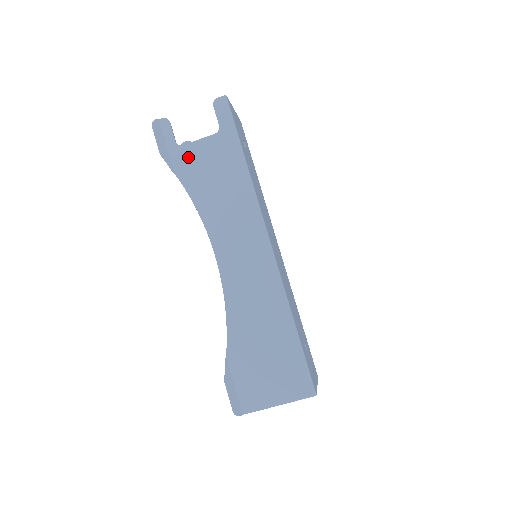
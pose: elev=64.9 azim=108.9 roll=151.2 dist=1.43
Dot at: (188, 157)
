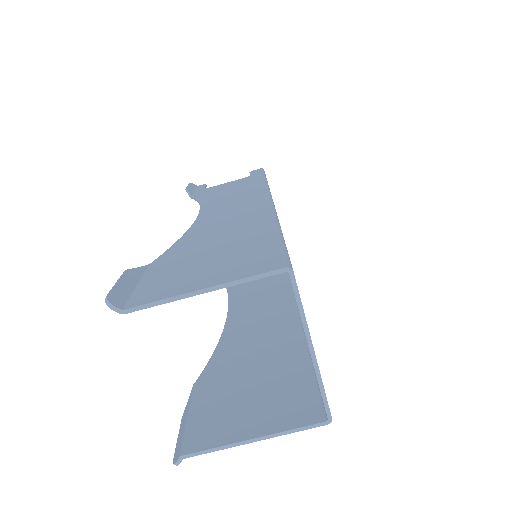
Dot at: (211, 189)
